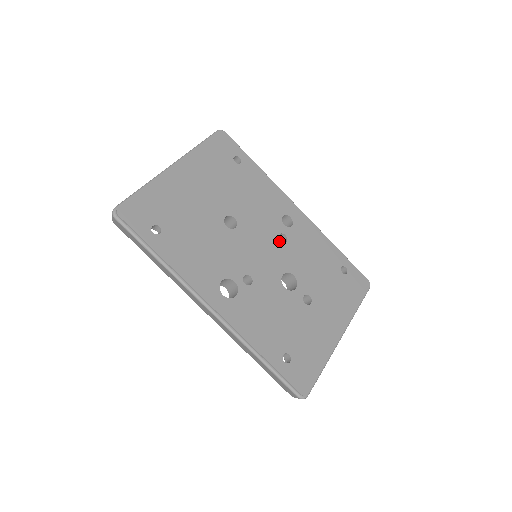
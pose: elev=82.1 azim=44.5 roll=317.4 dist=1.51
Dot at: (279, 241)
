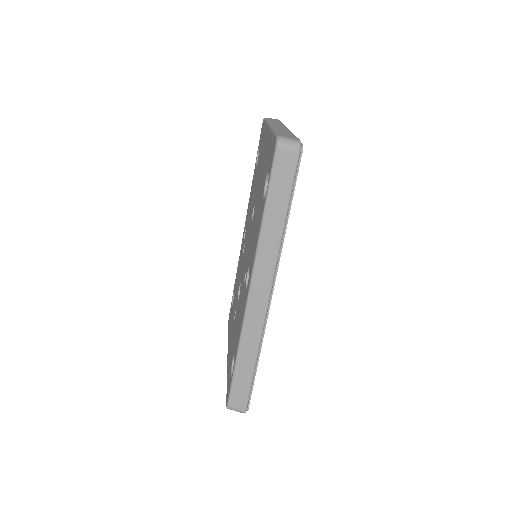
Dot at: occluded
